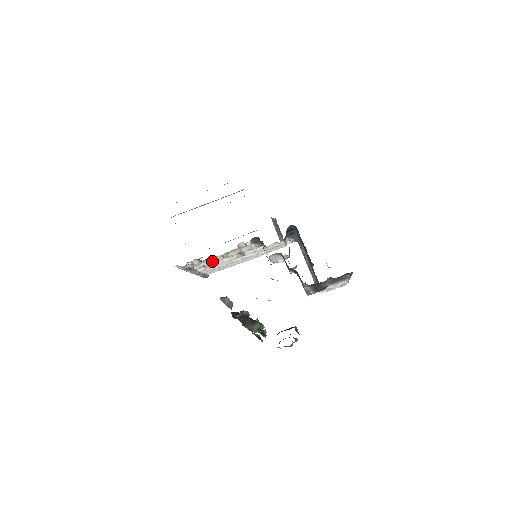
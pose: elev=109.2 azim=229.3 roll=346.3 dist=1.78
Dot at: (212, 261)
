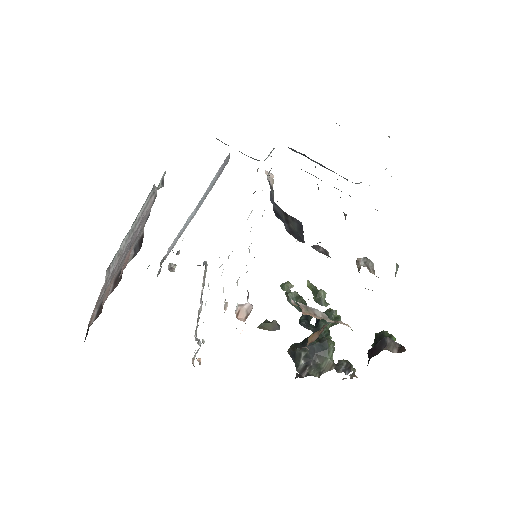
Dot at: occluded
